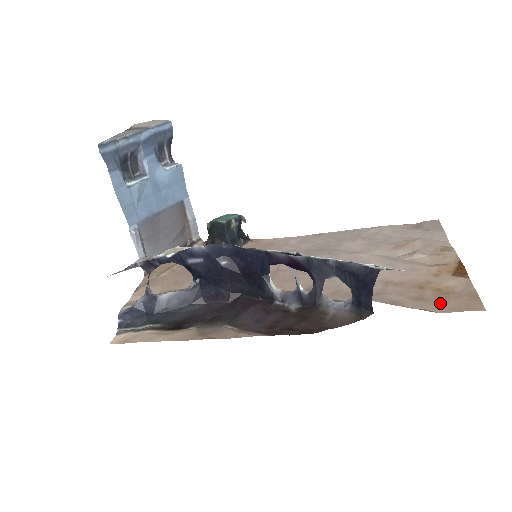
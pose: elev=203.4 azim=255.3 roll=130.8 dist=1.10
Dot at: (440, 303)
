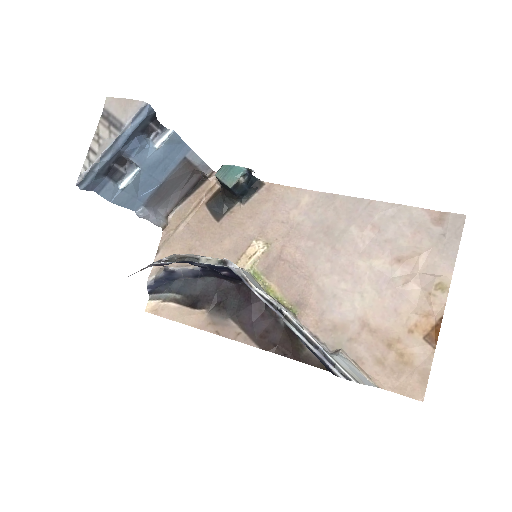
Dot at: (393, 377)
